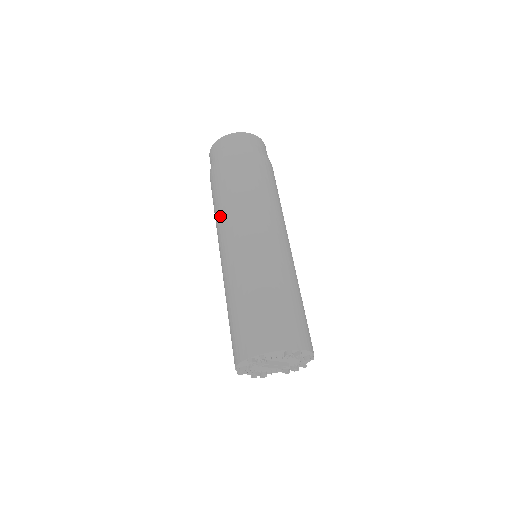
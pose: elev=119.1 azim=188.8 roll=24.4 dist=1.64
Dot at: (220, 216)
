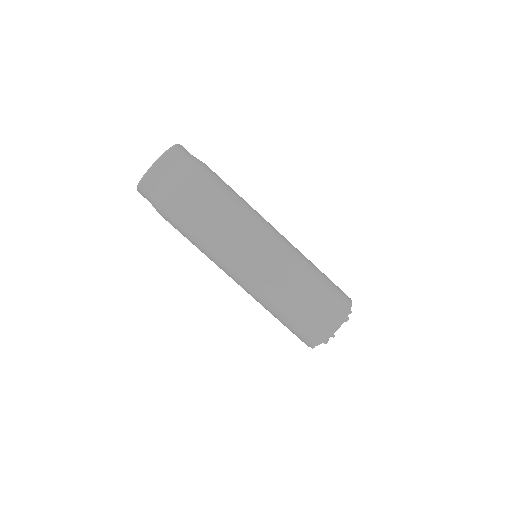
Dot at: (211, 251)
